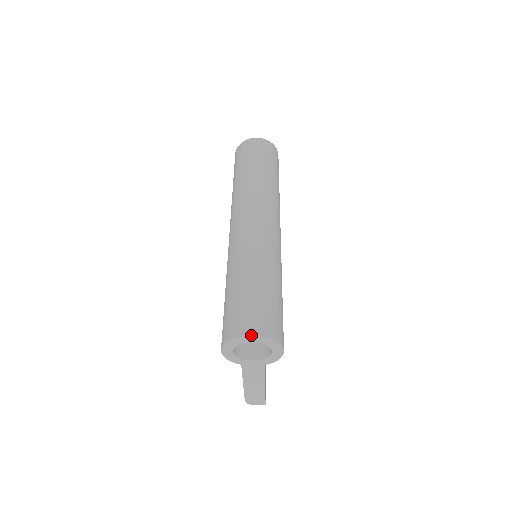
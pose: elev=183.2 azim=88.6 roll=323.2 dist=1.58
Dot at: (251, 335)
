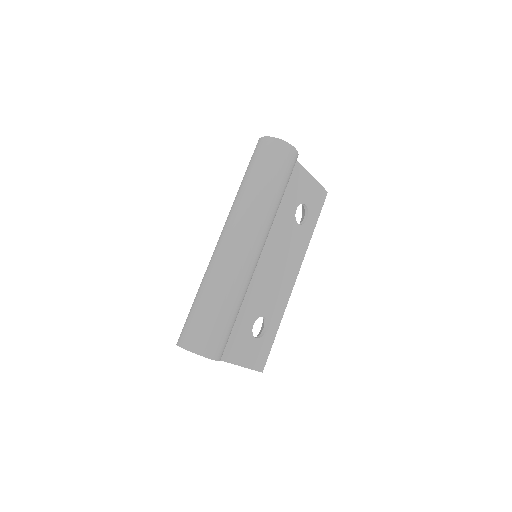
Dot at: (182, 347)
